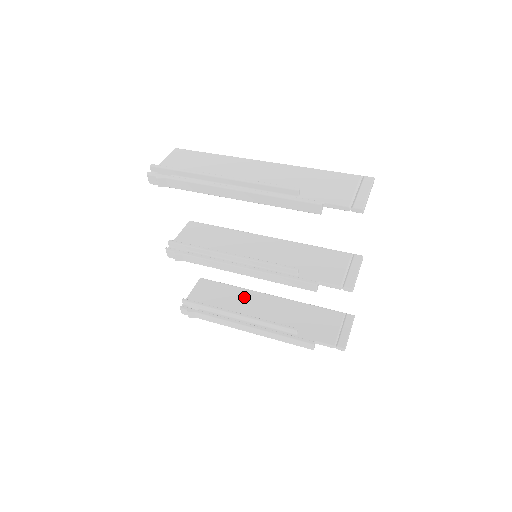
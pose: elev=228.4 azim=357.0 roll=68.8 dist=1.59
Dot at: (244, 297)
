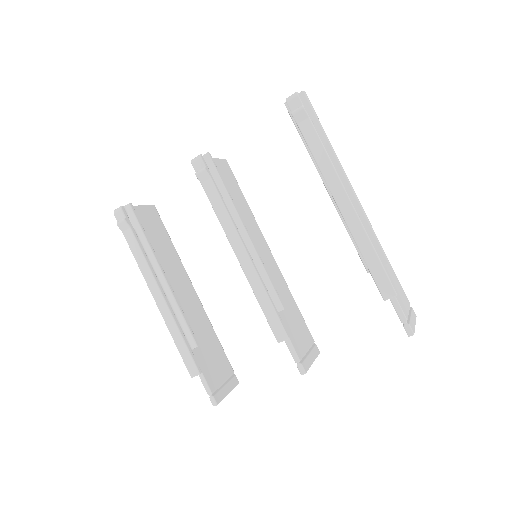
Dot at: (176, 266)
